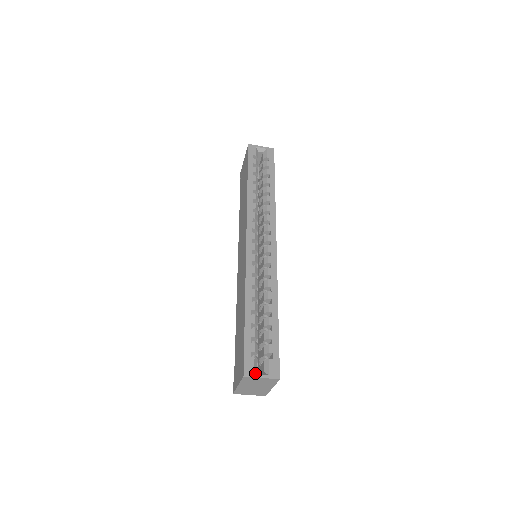
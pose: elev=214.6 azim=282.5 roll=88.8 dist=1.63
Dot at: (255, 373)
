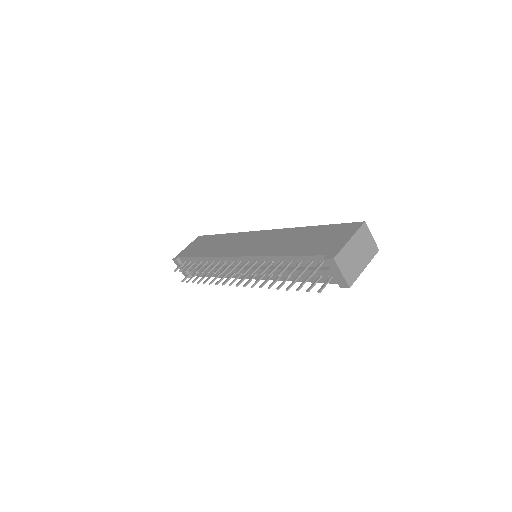
Dot at: occluded
